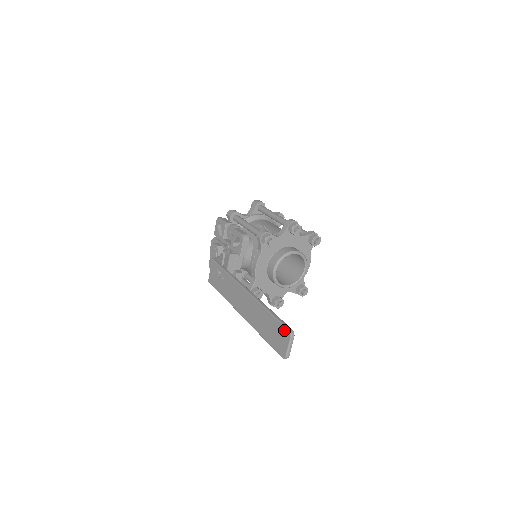
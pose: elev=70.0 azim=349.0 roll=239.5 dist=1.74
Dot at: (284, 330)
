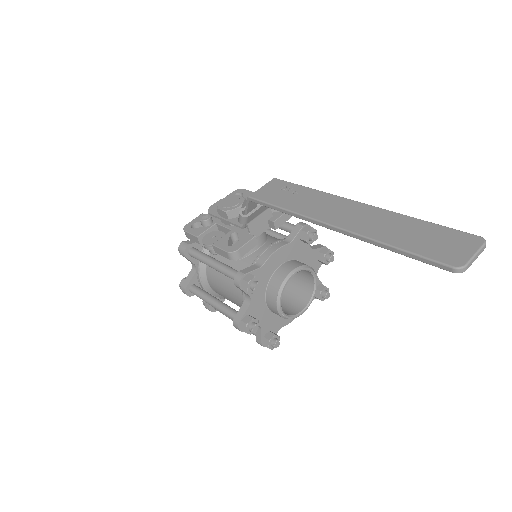
Dot at: (467, 236)
